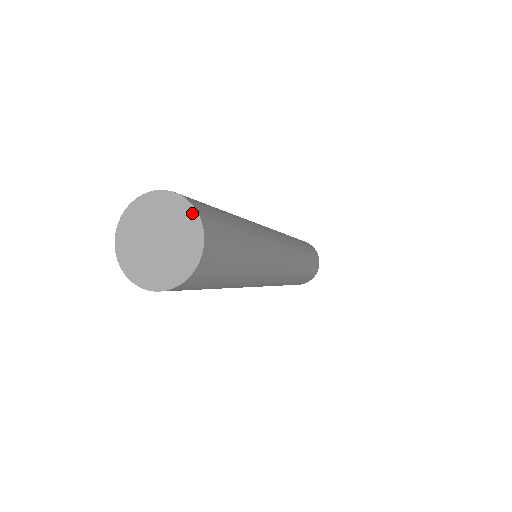
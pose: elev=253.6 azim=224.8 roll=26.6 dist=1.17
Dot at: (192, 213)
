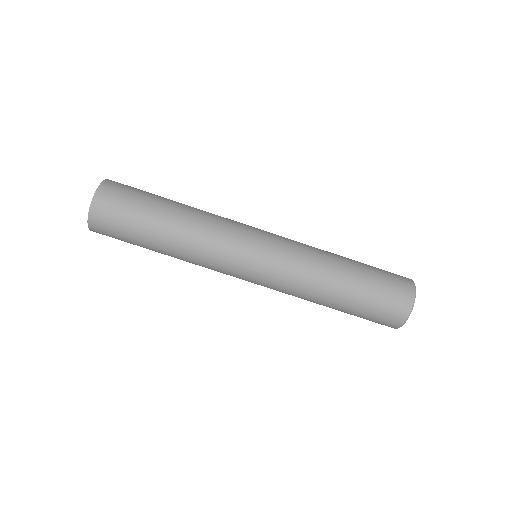
Dot at: occluded
